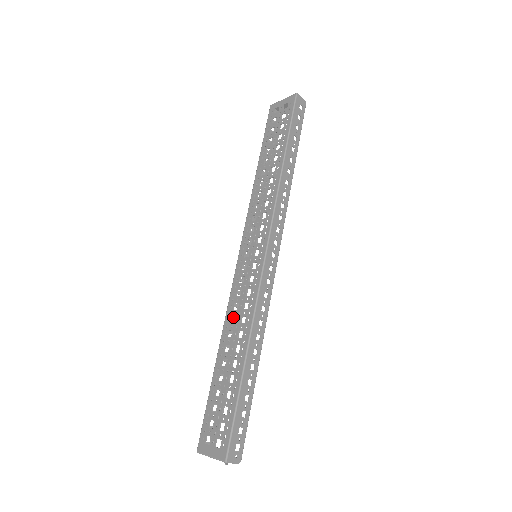
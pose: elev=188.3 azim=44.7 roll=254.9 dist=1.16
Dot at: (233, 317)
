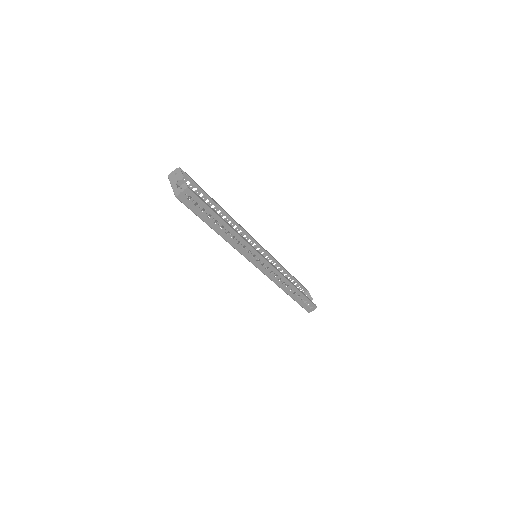
Dot at: (272, 263)
